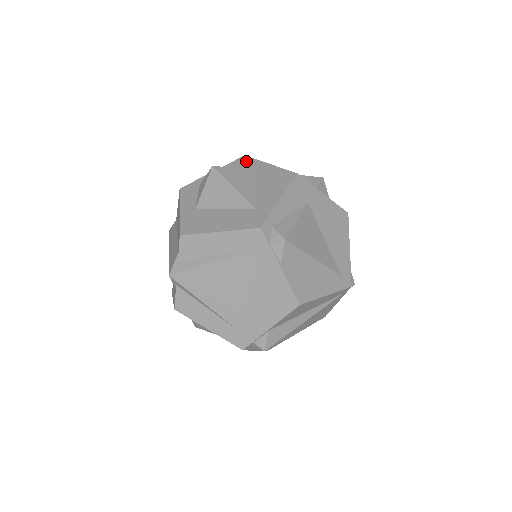
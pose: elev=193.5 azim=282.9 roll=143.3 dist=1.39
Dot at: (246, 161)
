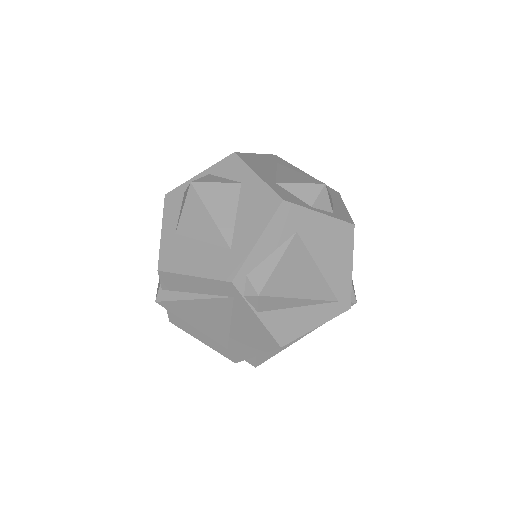
Dot at: (234, 164)
